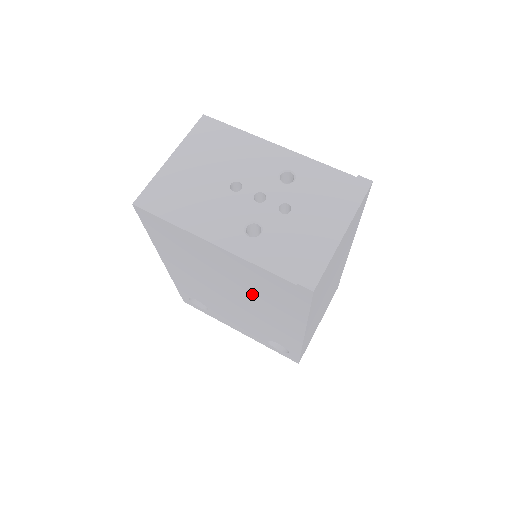
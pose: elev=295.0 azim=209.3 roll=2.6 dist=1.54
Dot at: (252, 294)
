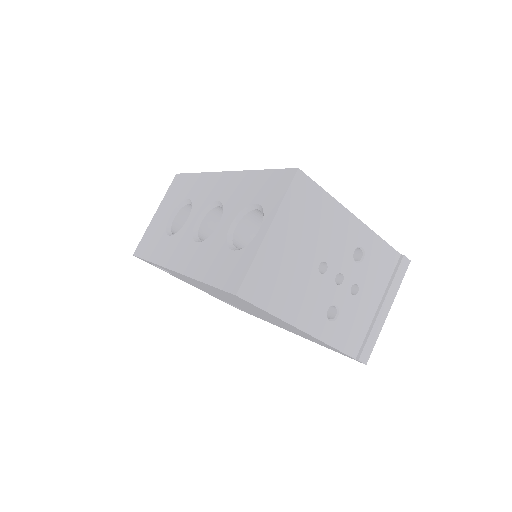
Dot at: (280, 324)
